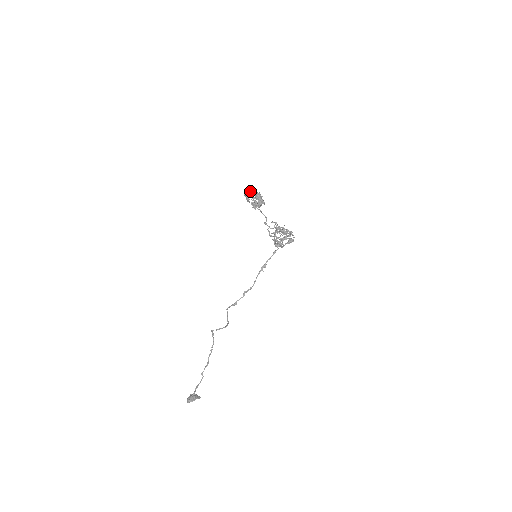
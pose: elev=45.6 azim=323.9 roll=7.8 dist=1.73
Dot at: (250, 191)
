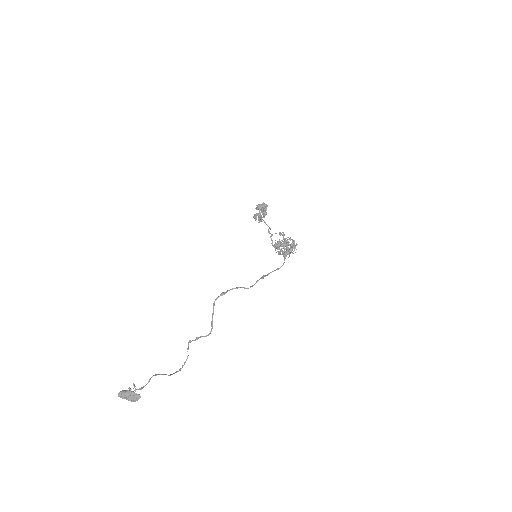
Dot at: (258, 213)
